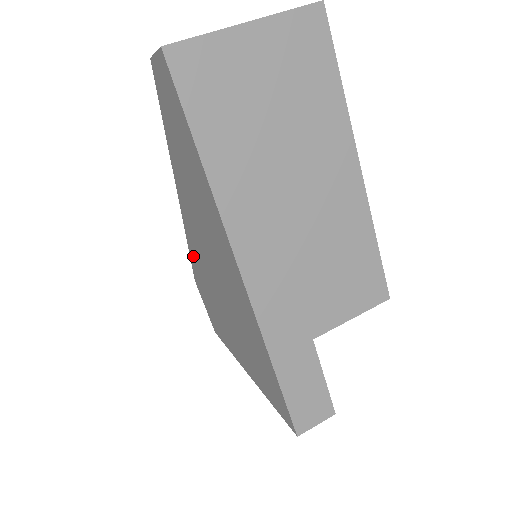
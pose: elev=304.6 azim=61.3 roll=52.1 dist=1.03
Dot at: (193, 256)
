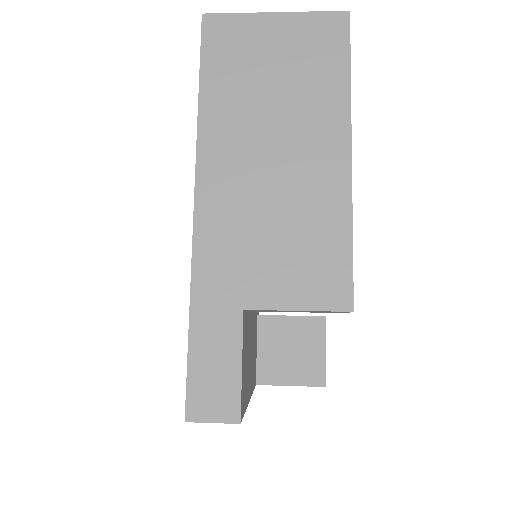
Dot at: occluded
